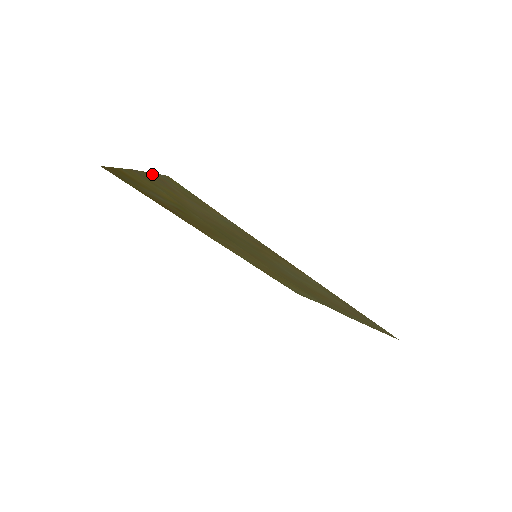
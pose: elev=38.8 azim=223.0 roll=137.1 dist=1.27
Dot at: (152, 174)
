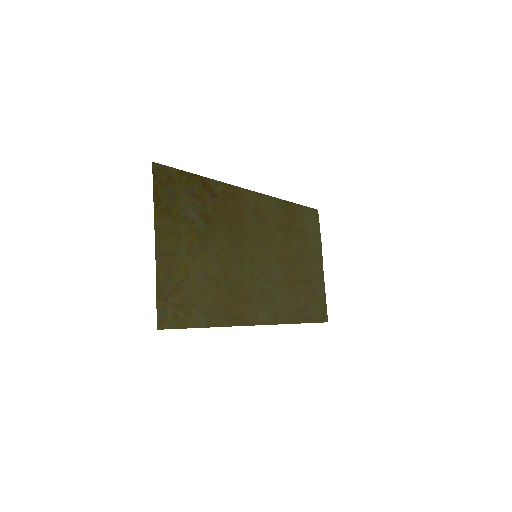
Dot at: (158, 294)
